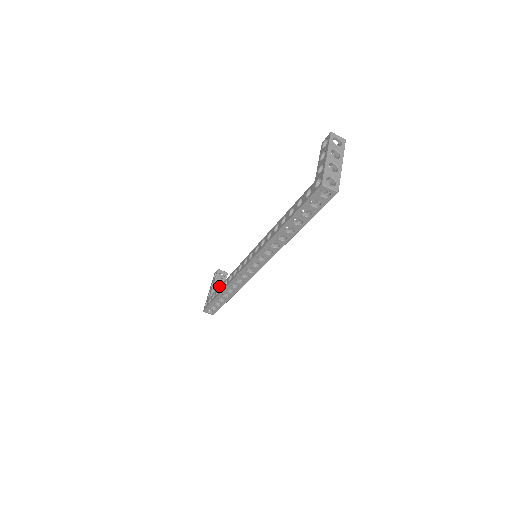
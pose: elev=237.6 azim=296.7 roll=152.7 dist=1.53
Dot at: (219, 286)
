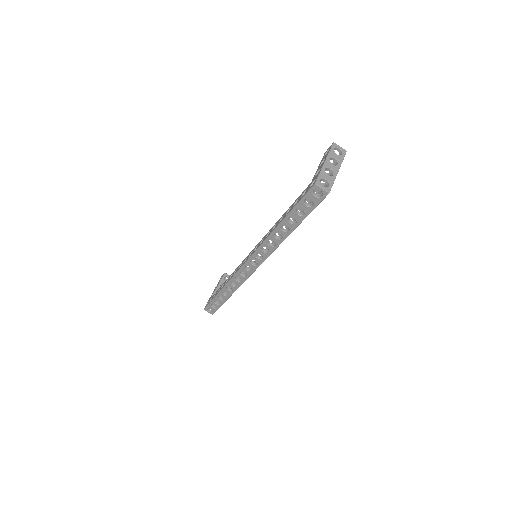
Dot at: occluded
